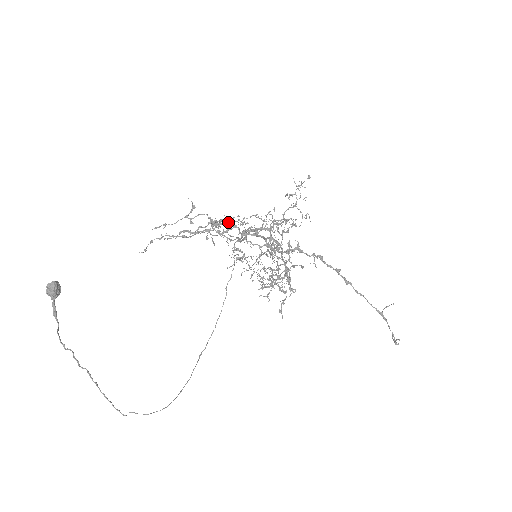
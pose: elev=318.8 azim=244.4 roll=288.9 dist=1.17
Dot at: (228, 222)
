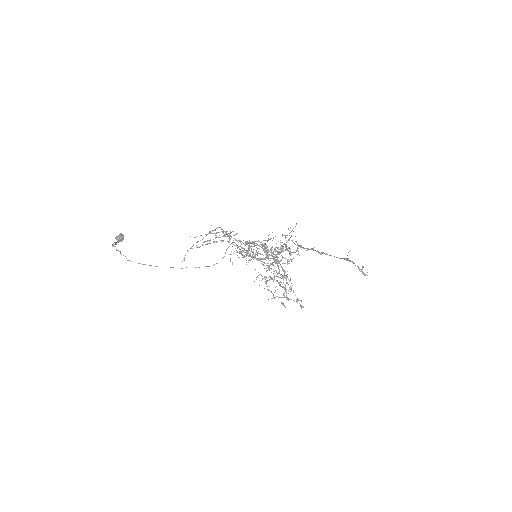
Dot at: occluded
